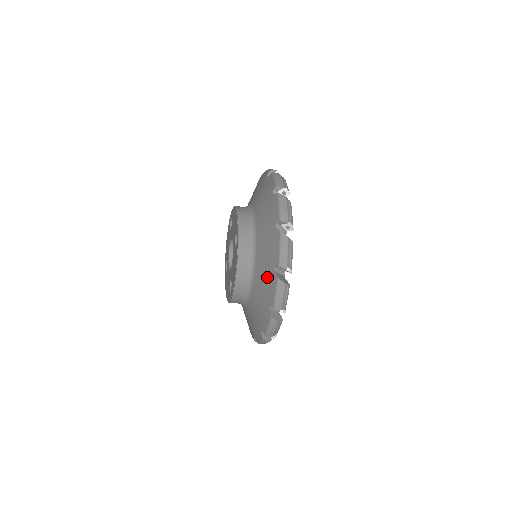
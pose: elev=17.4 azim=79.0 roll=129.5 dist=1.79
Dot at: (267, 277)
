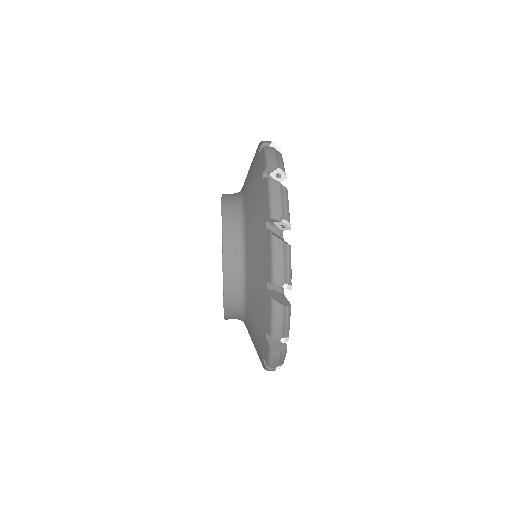
Dot at: occluded
